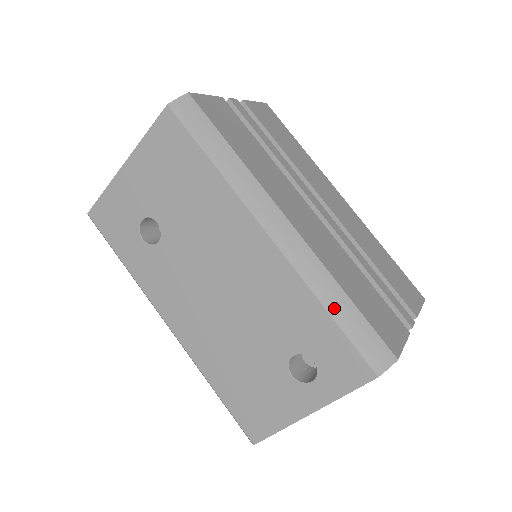
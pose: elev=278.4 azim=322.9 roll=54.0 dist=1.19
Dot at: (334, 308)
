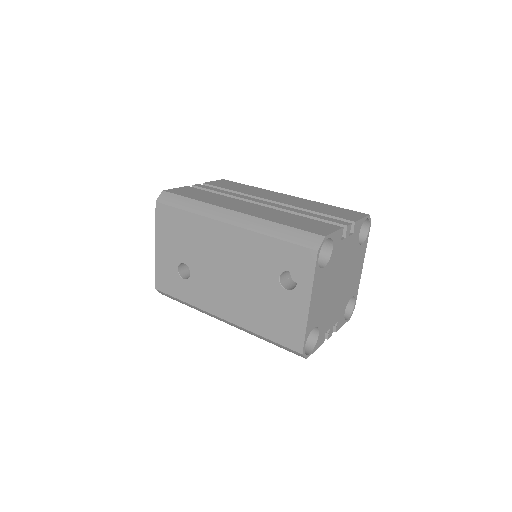
Dot at: (277, 234)
